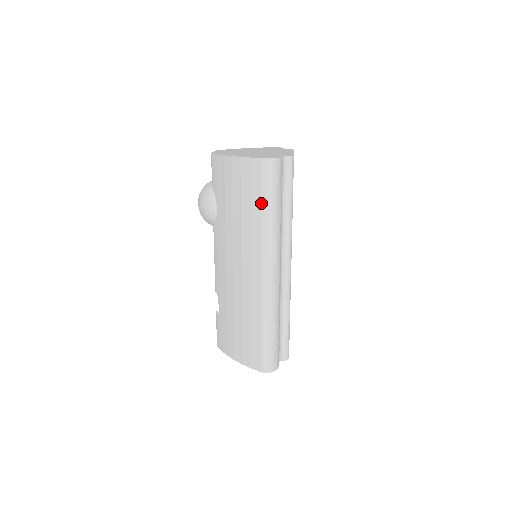
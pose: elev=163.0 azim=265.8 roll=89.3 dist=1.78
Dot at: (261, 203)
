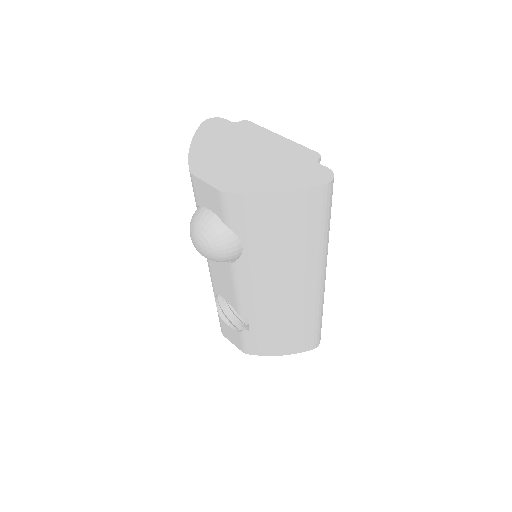
Dot at: (321, 227)
